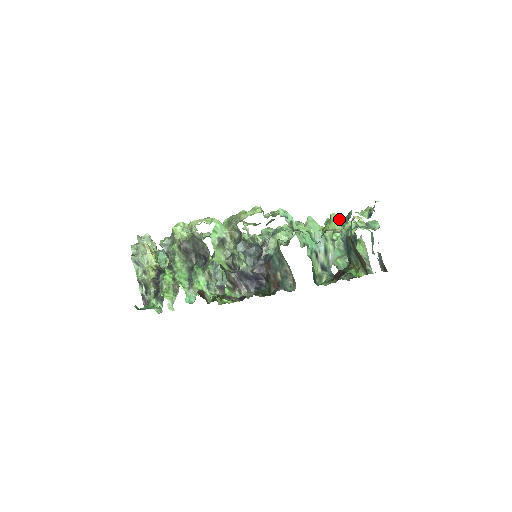
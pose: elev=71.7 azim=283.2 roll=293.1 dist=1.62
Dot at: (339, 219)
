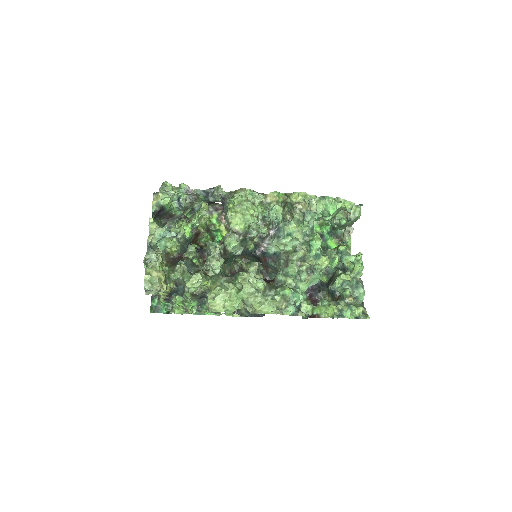
Dot at: (333, 315)
